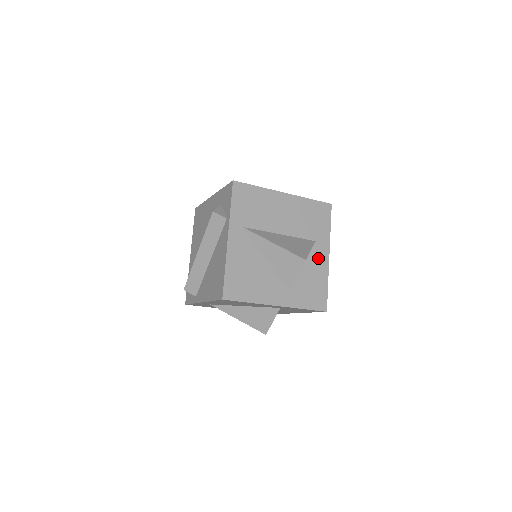
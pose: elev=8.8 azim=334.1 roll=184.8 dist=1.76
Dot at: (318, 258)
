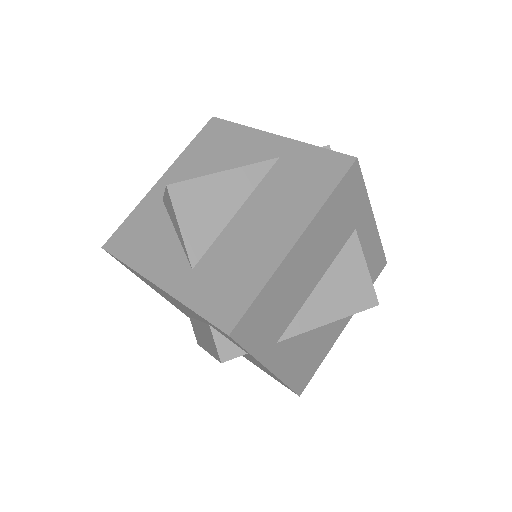
Dot at: (364, 239)
